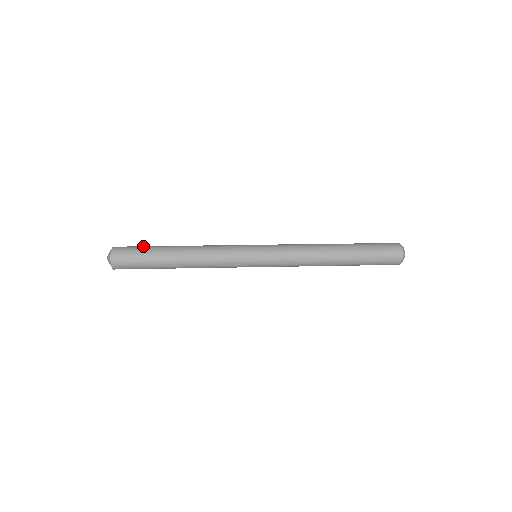
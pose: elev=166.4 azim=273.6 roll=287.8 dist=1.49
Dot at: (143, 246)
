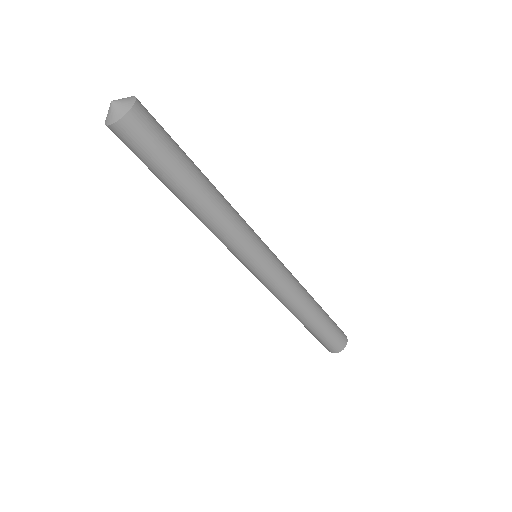
Dot at: occluded
